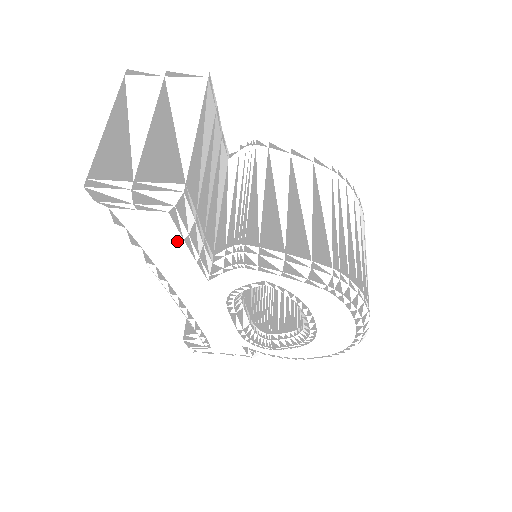
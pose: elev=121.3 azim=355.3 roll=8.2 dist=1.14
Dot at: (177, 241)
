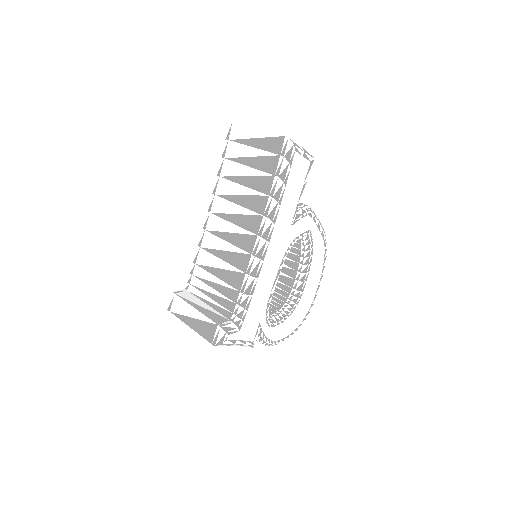
Dot at: (301, 185)
